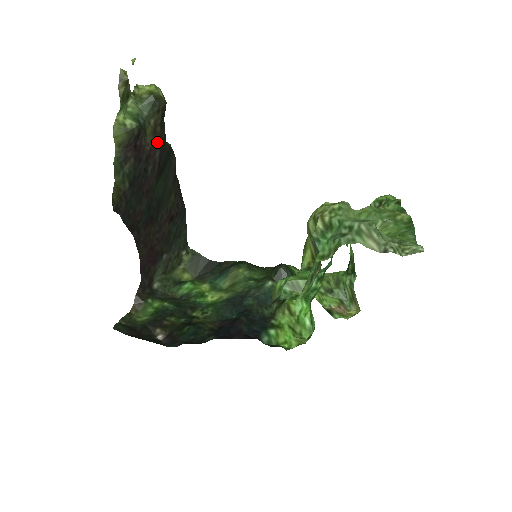
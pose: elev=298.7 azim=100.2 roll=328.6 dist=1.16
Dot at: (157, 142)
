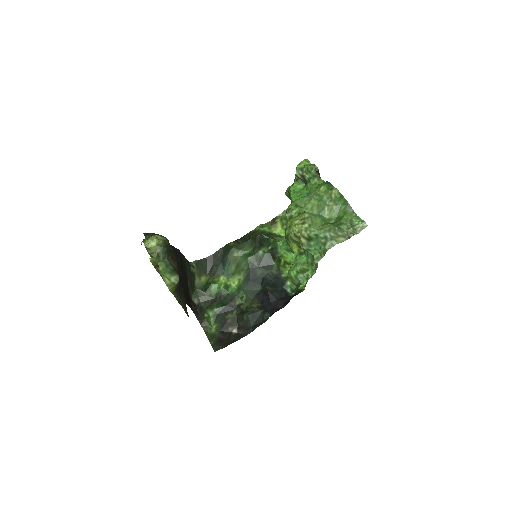
Dot at: (176, 261)
